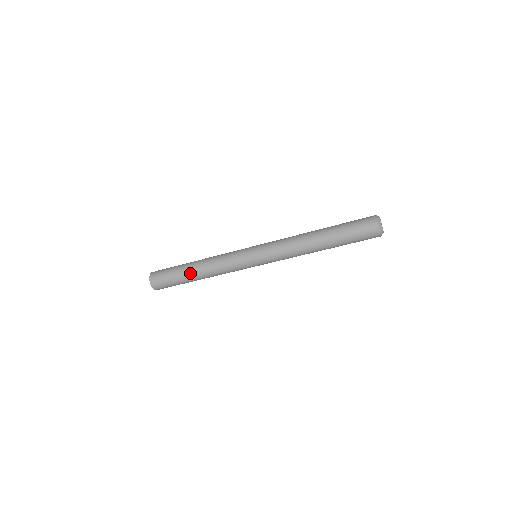
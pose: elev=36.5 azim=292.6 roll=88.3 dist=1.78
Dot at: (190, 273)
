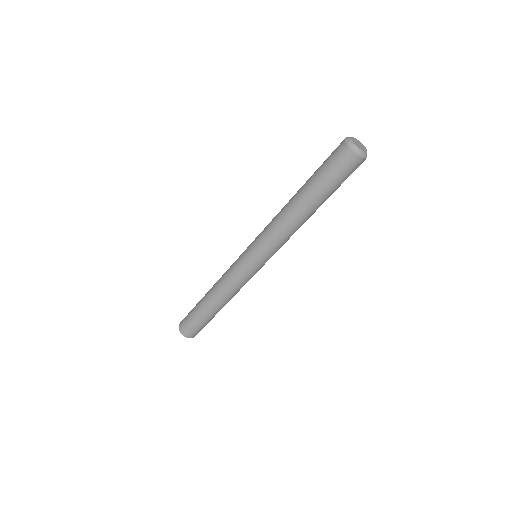
Dot at: (211, 310)
